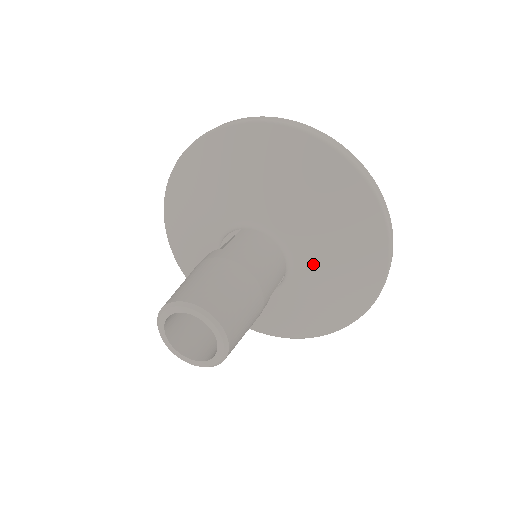
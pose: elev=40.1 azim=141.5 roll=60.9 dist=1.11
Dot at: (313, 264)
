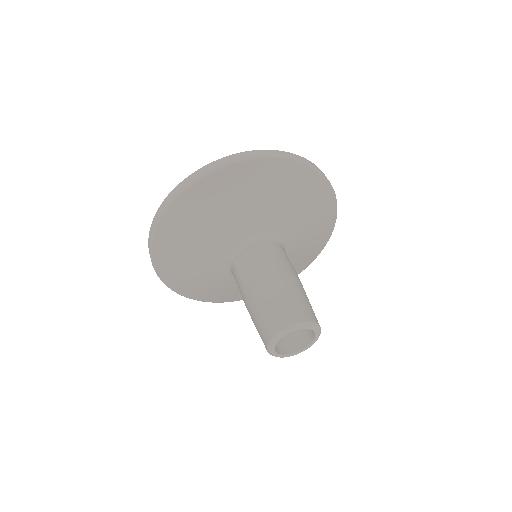
Dot at: (296, 249)
